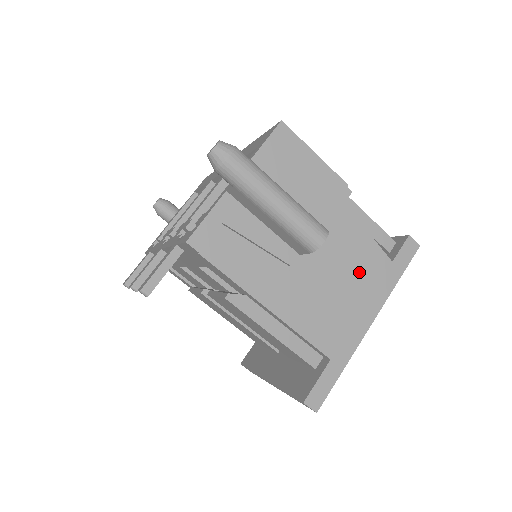
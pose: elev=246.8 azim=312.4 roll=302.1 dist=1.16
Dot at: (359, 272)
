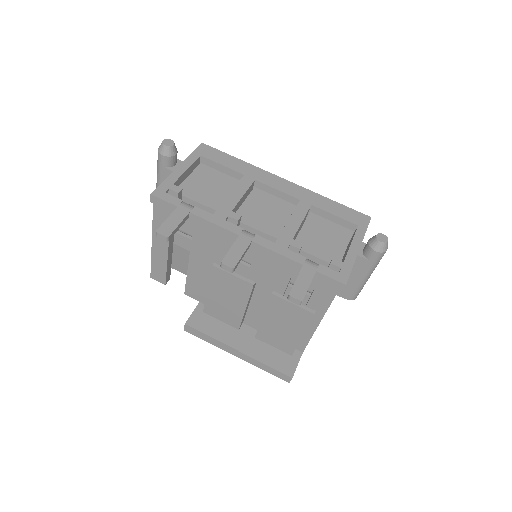
Dot at: occluded
